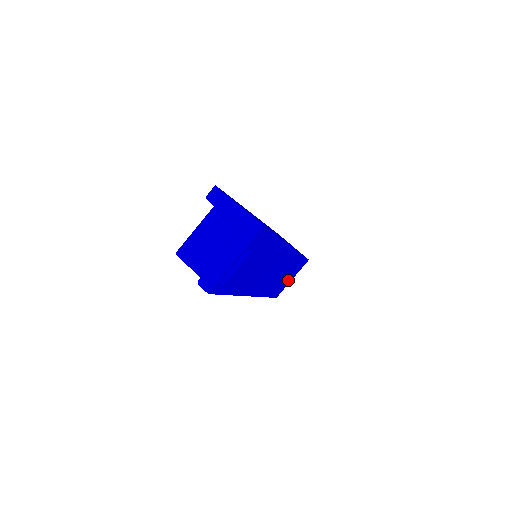
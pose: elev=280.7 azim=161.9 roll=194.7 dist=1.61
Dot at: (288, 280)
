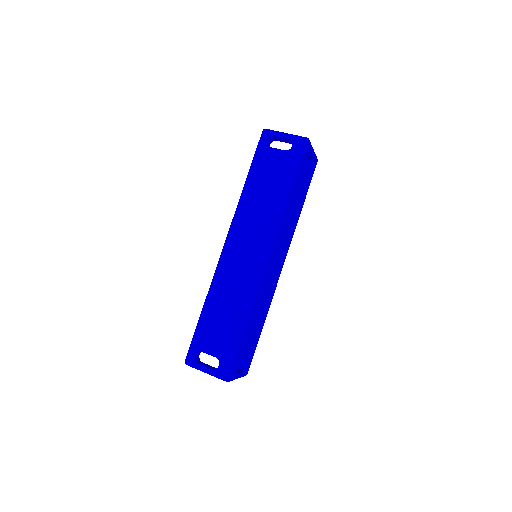
Dot at: (310, 156)
